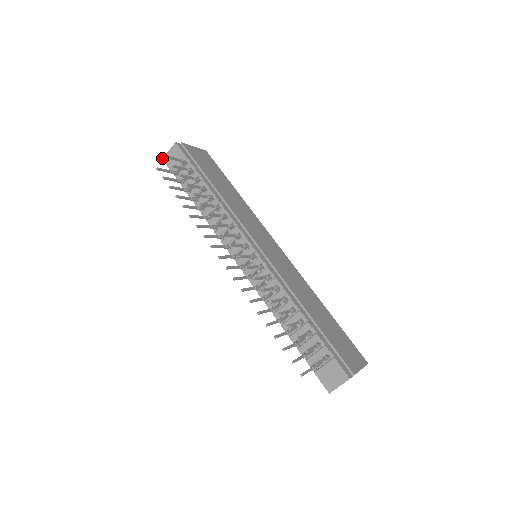
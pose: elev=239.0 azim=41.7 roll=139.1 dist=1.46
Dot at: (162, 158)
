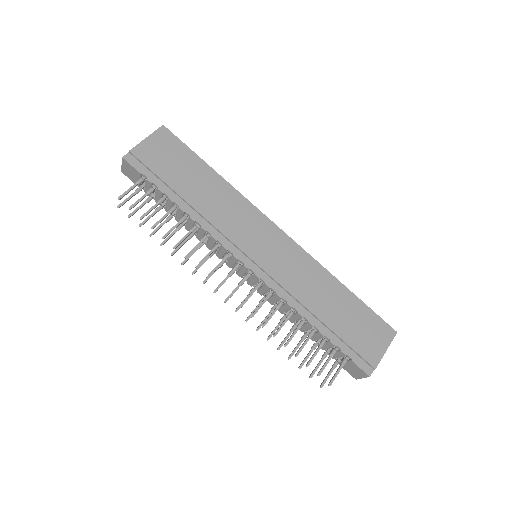
Dot at: occluded
